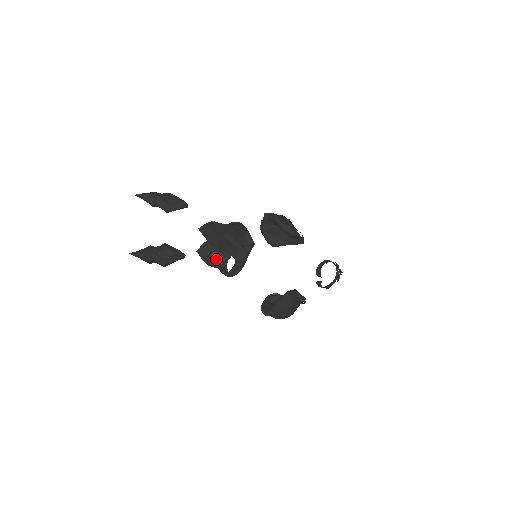
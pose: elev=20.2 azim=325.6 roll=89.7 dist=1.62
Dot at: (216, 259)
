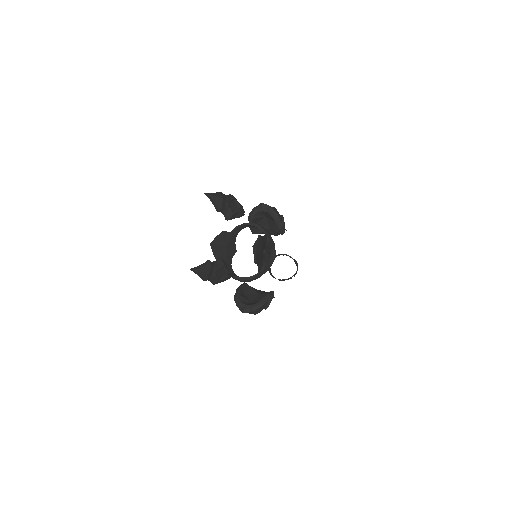
Dot at: (225, 255)
